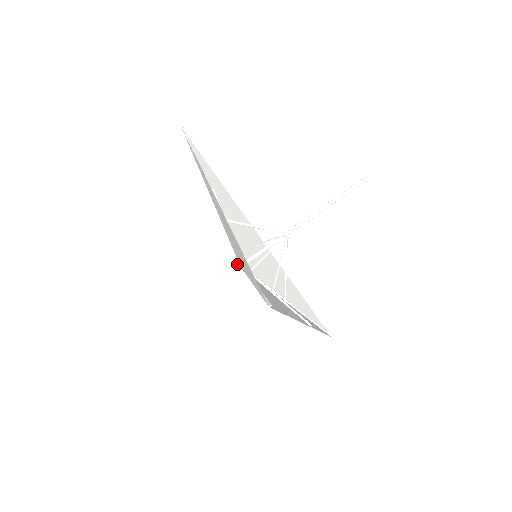
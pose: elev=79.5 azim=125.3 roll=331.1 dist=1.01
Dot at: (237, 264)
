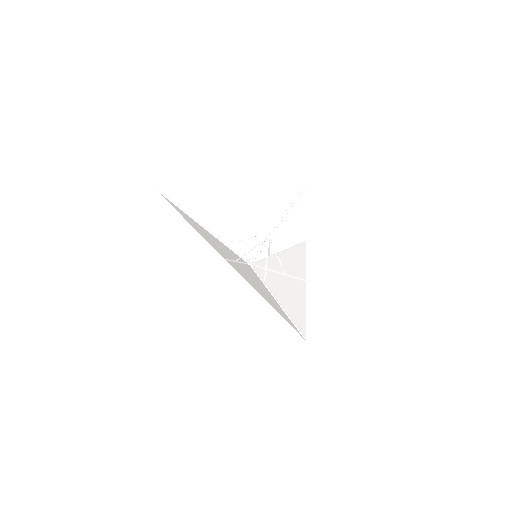
Dot at: occluded
